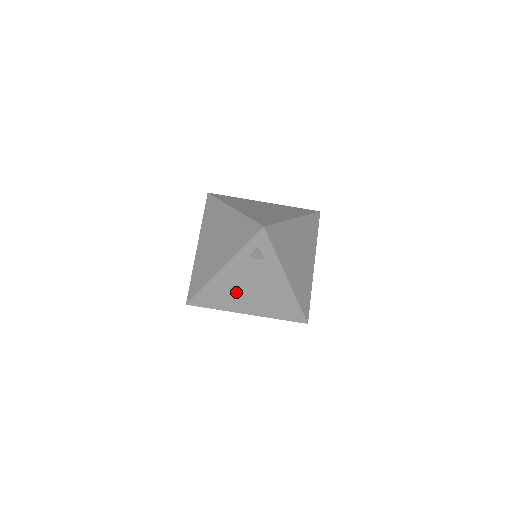
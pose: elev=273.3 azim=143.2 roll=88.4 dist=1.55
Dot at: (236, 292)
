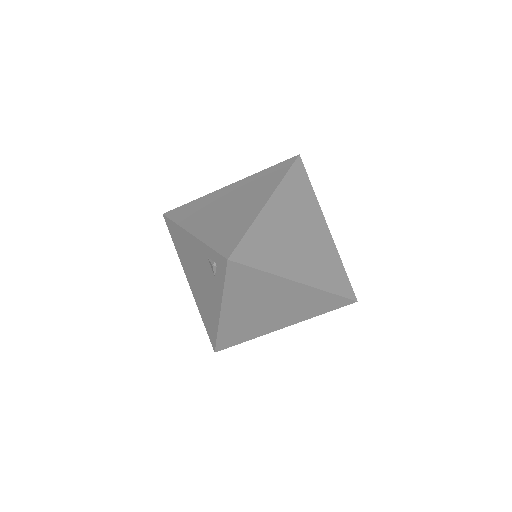
Dot at: (190, 261)
